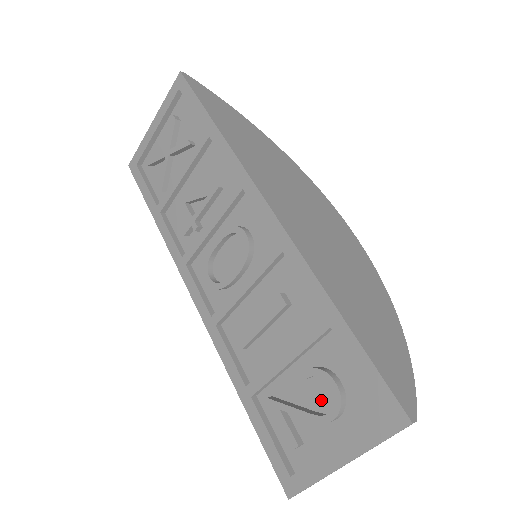
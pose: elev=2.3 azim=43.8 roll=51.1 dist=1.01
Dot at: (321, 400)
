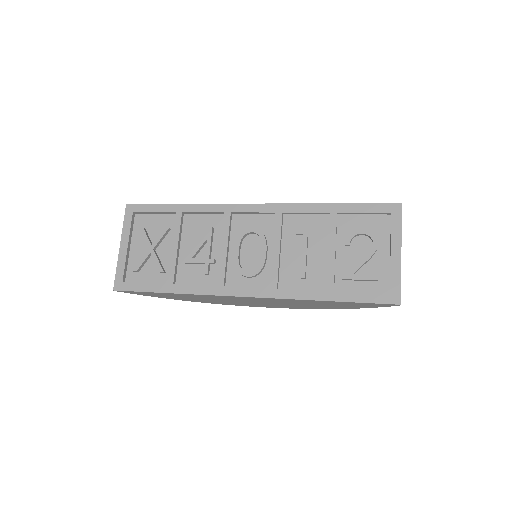
Dot at: (364, 248)
